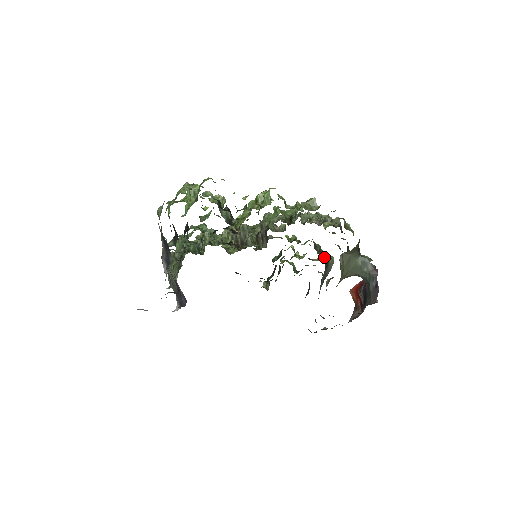
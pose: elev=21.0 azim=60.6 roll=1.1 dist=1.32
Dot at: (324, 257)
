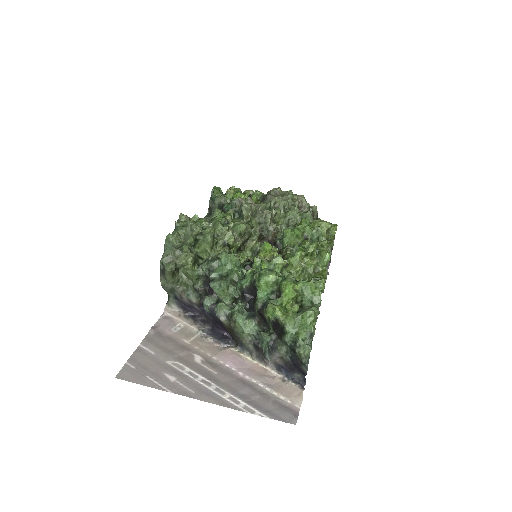
Dot at: occluded
